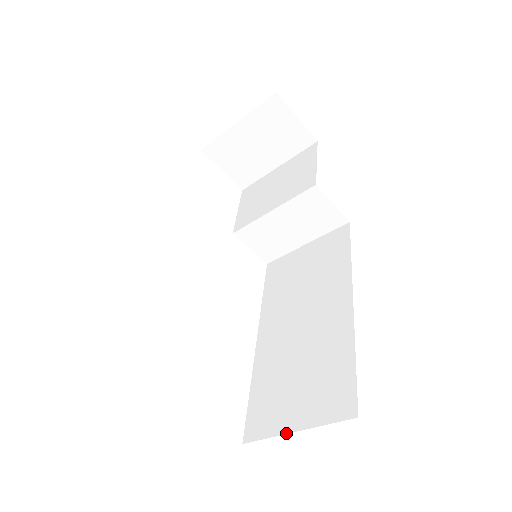
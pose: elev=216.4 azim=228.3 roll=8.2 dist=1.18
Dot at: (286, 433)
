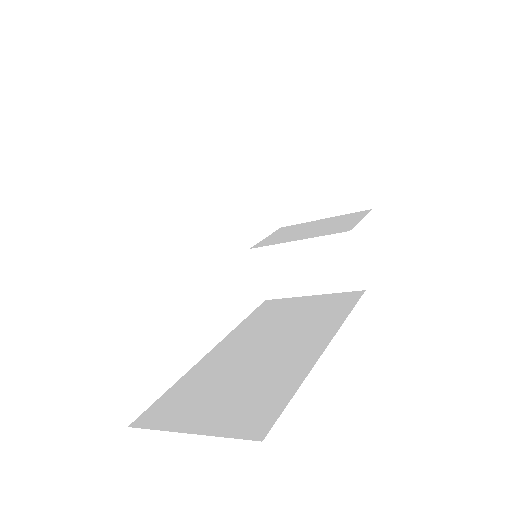
Dot at: (178, 431)
